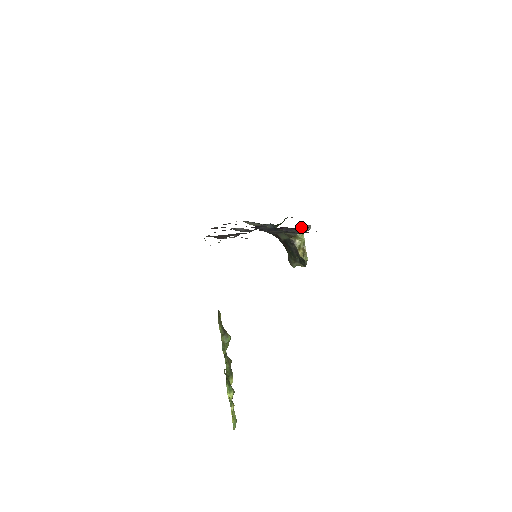
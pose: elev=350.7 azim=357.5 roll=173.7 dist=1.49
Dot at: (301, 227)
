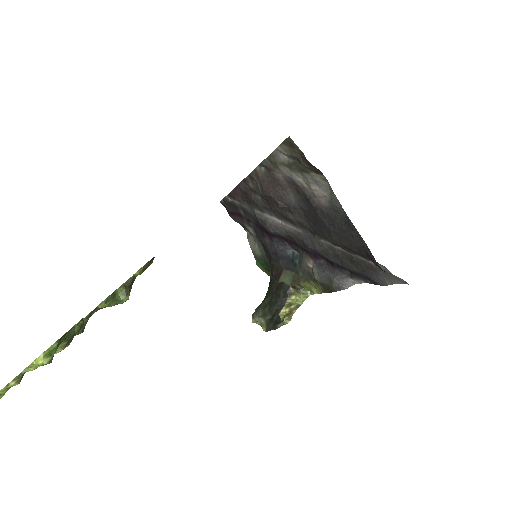
Dot at: (344, 274)
